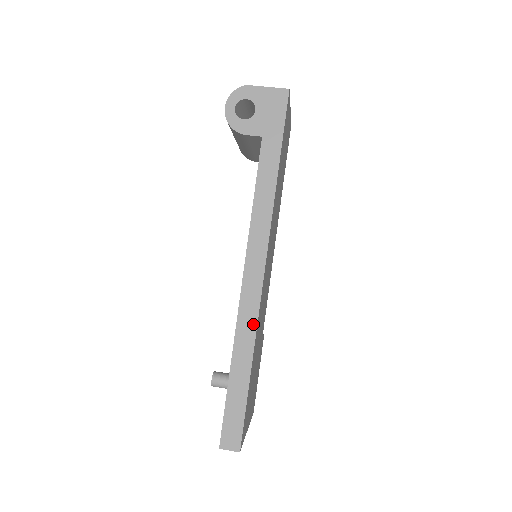
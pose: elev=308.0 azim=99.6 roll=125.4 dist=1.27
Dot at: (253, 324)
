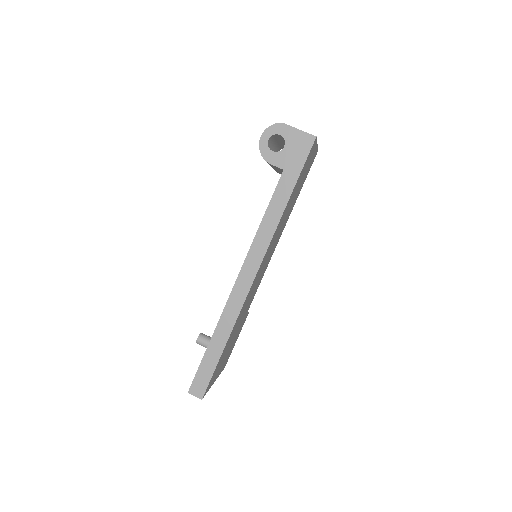
Dot at: (236, 312)
